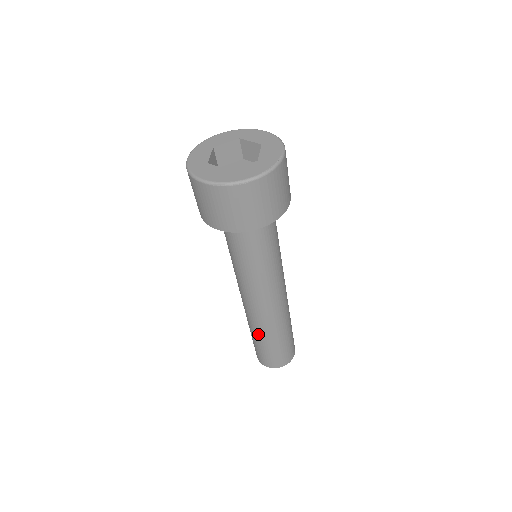
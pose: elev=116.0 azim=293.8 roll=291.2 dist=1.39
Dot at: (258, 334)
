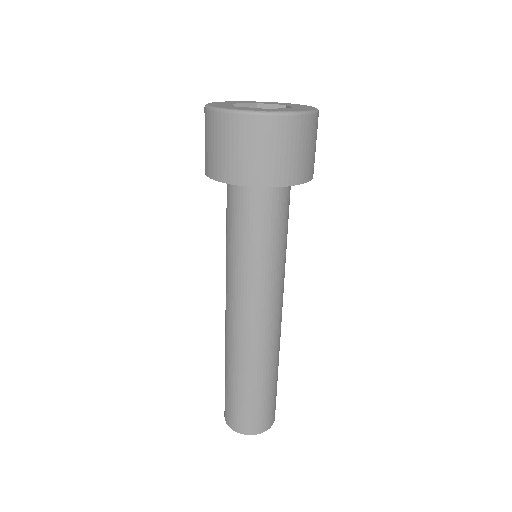
Dot at: (226, 361)
